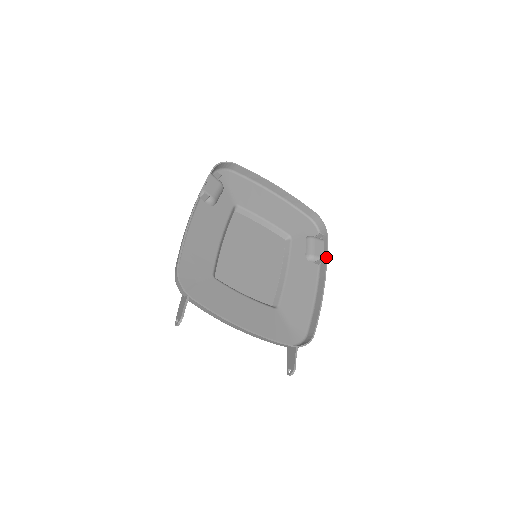
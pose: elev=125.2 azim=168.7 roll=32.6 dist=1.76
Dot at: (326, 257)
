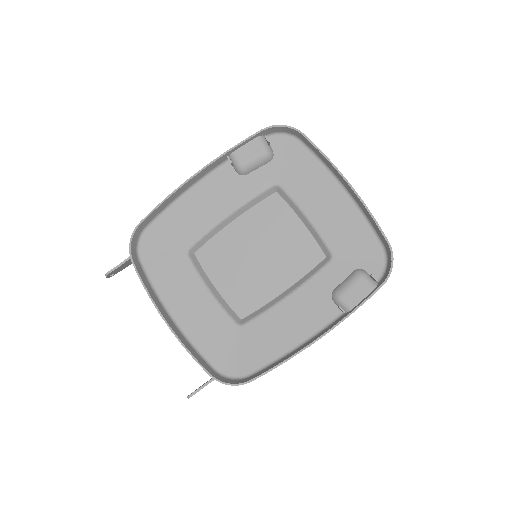
Dot at: (353, 309)
